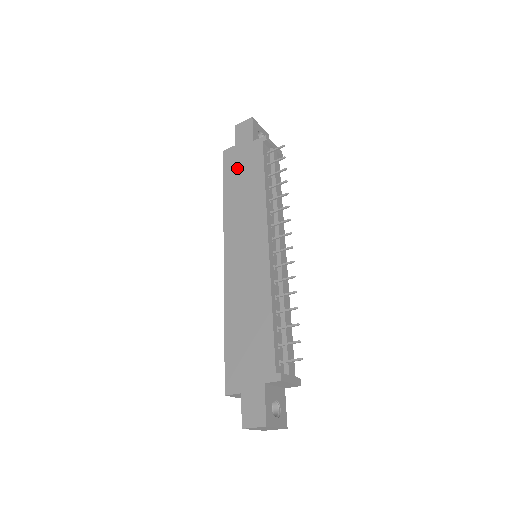
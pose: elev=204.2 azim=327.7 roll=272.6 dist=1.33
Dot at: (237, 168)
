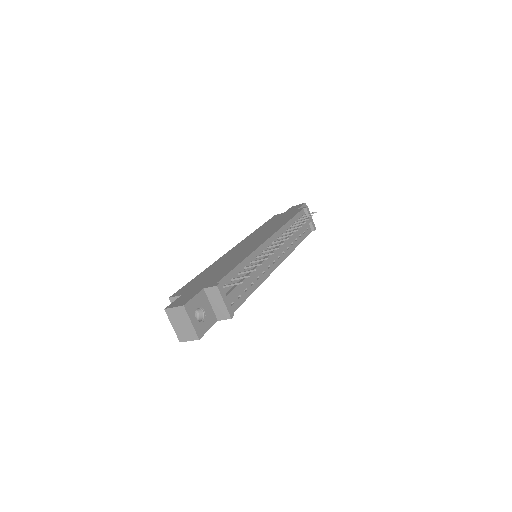
Dot at: (277, 219)
